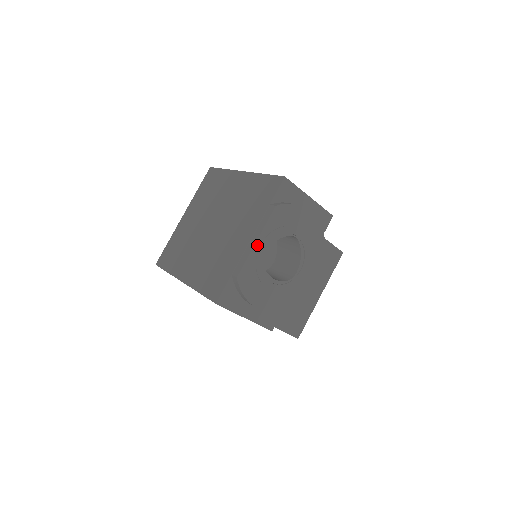
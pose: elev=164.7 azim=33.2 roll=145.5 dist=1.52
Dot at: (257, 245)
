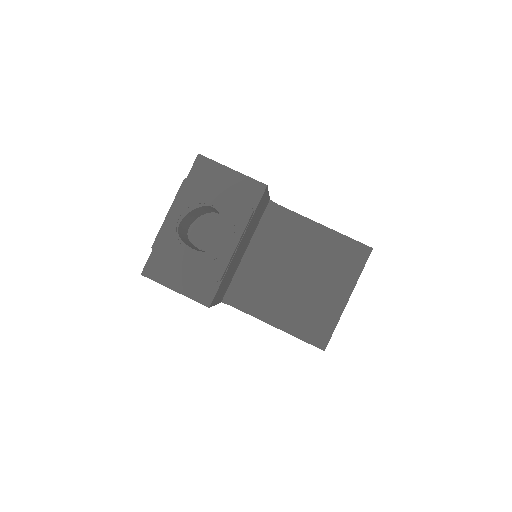
Dot at: (169, 216)
